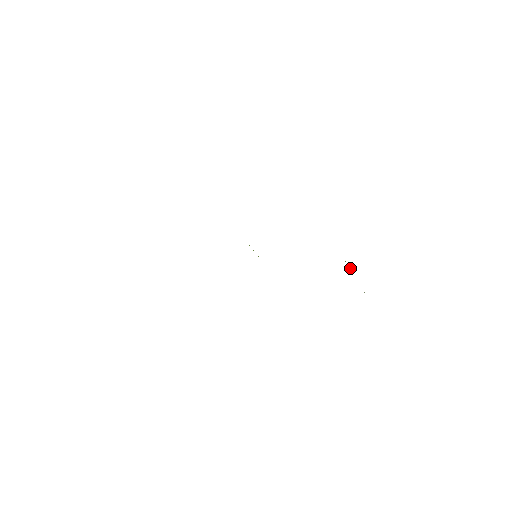
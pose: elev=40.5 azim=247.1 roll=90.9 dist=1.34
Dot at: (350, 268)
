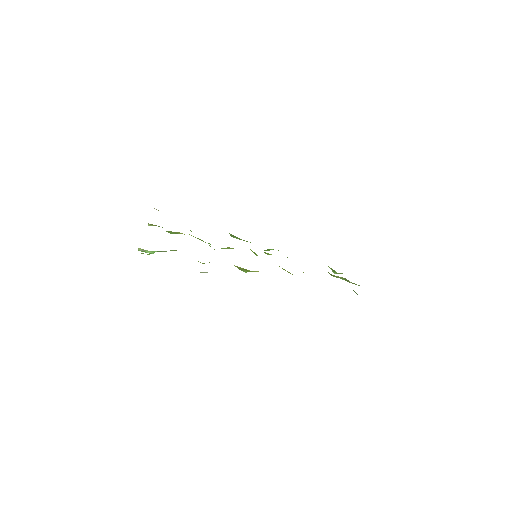
Dot at: (334, 271)
